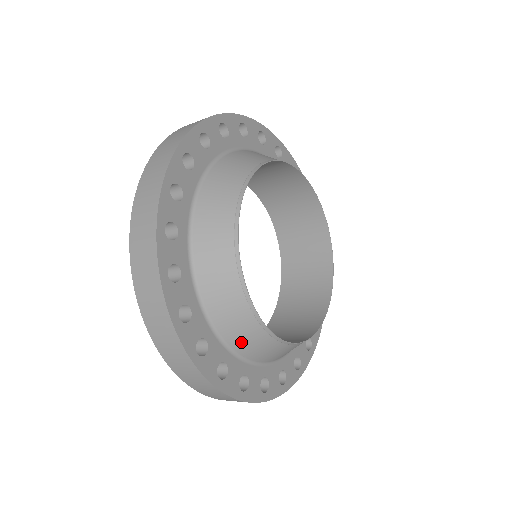
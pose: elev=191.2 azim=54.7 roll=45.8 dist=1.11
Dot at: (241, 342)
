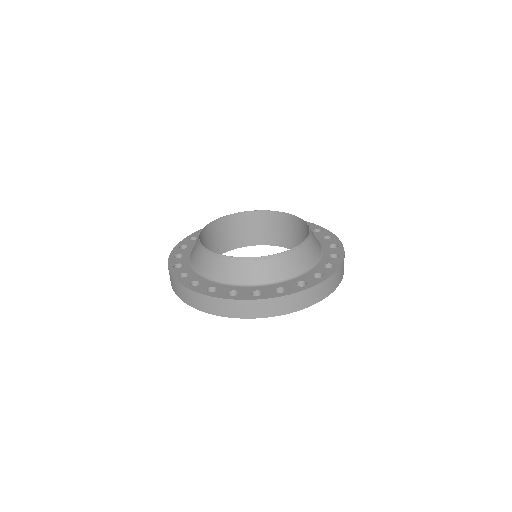
Dot at: (220, 274)
